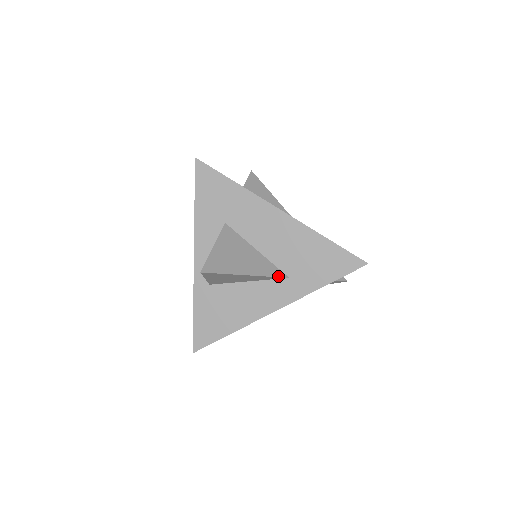
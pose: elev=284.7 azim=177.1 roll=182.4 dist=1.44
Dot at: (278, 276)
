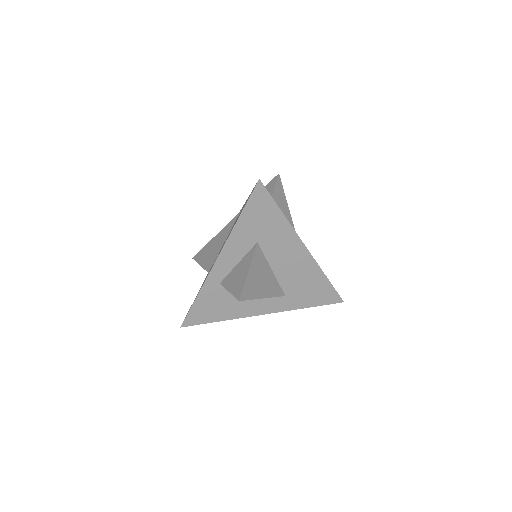
Dot at: (280, 295)
